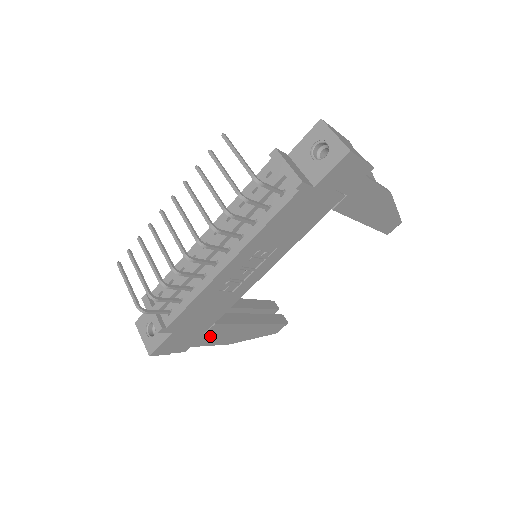
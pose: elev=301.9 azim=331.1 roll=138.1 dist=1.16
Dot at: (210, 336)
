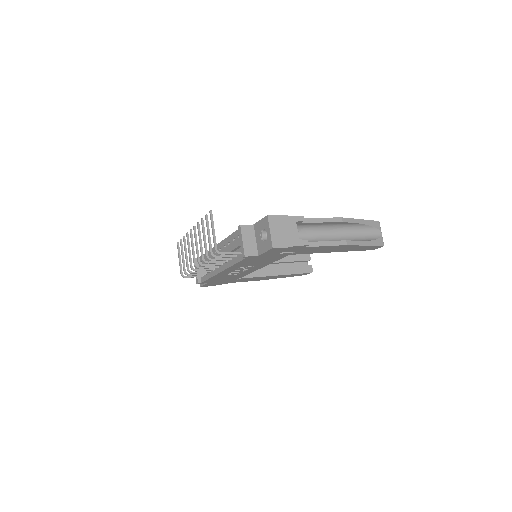
Dot at: (241, 280)
